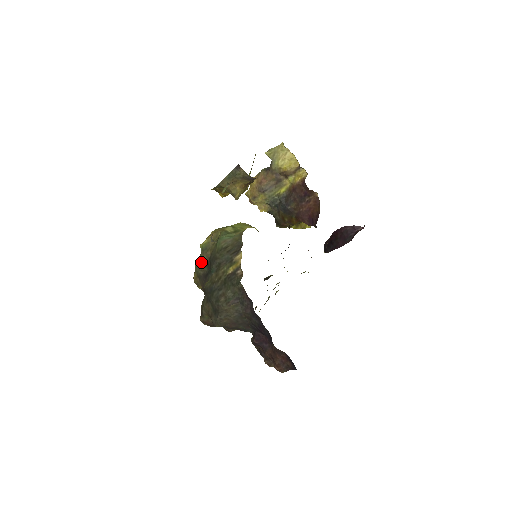
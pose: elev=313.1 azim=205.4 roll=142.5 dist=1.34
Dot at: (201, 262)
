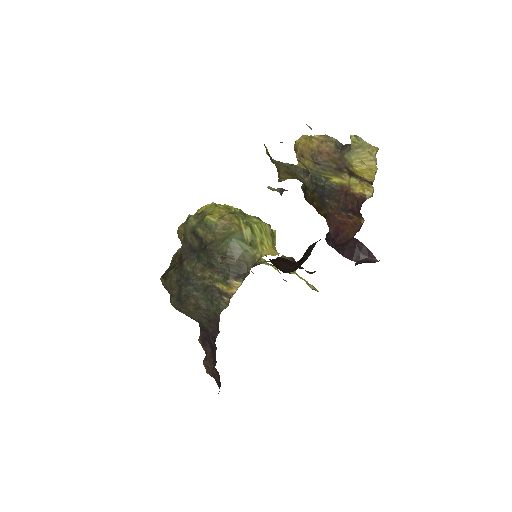
Dot at: (196, 233)
